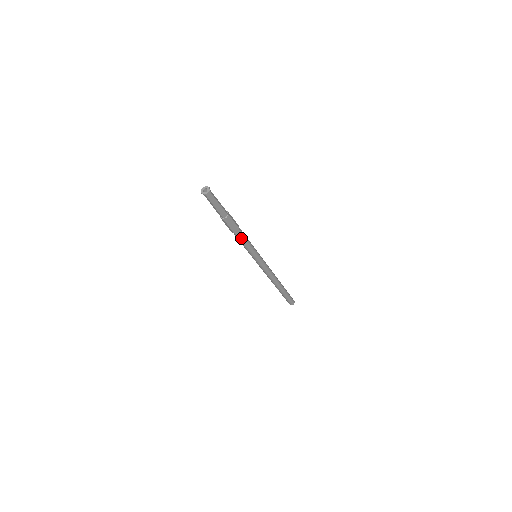
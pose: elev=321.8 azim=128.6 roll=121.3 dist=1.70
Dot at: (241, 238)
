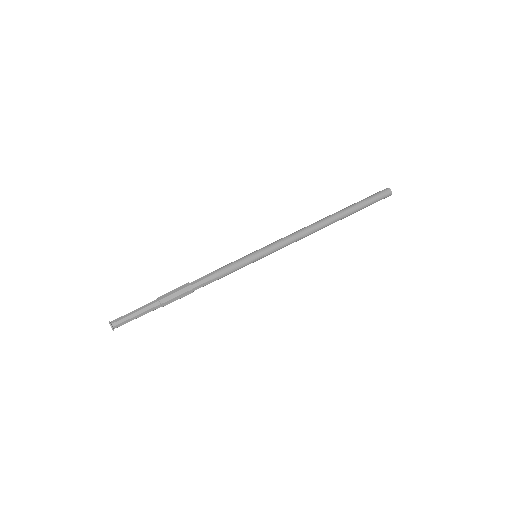
Dot at: (207, 283)
